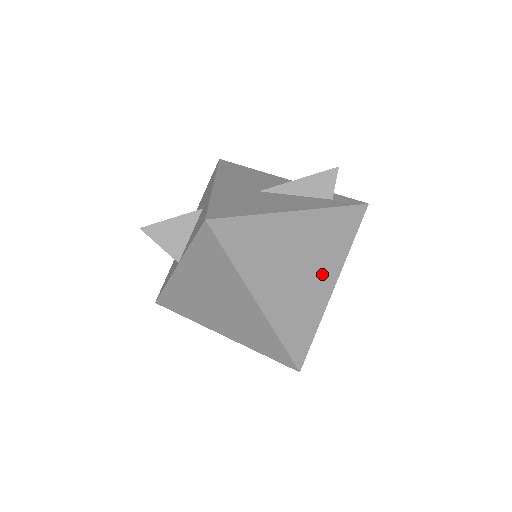
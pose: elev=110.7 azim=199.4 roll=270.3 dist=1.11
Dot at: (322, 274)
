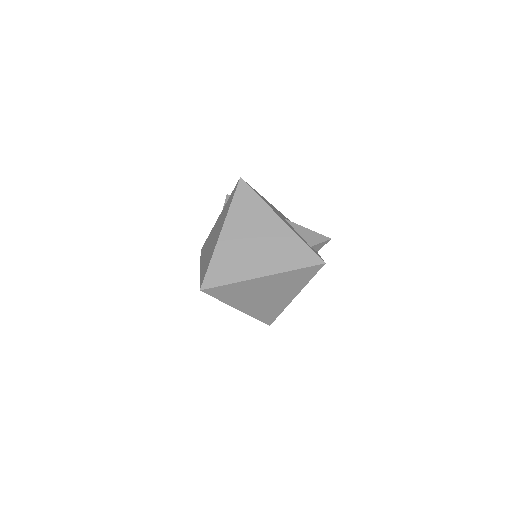
Dot at: (263, 262)
